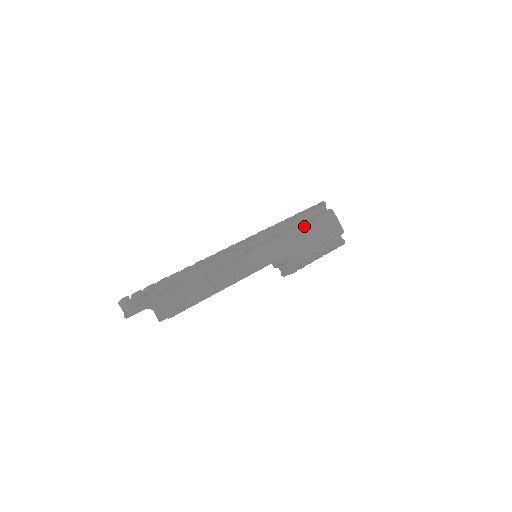
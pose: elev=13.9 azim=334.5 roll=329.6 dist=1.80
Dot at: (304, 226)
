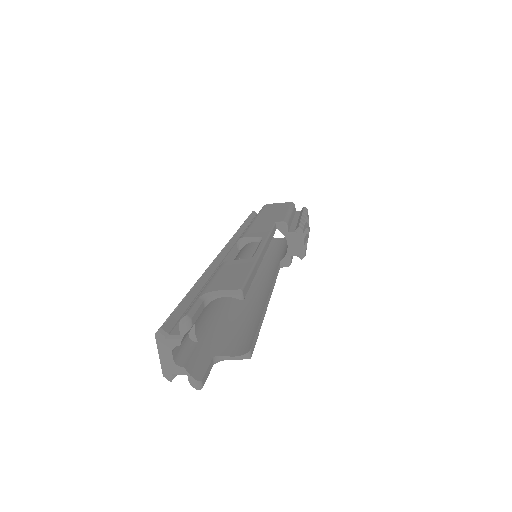
Dot at: (258, 215)
